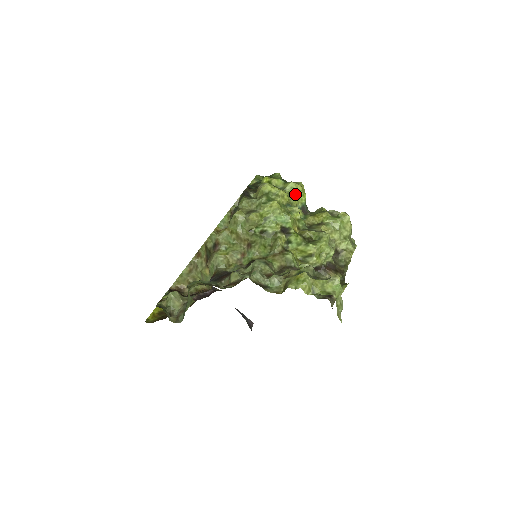
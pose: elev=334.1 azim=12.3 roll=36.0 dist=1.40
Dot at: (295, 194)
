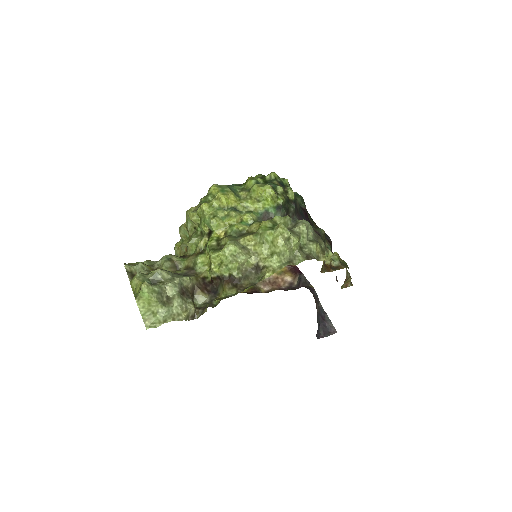
Dot at: (258, 197)
